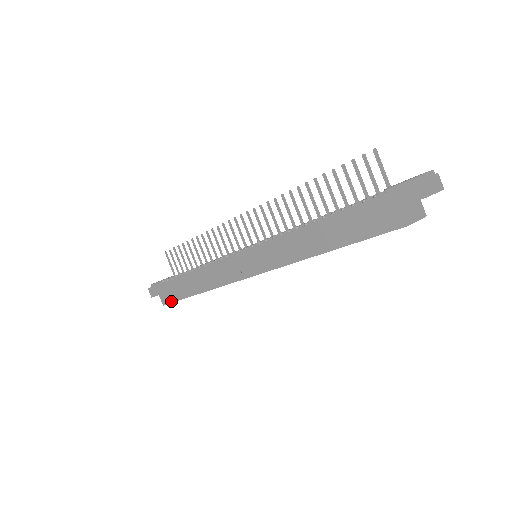
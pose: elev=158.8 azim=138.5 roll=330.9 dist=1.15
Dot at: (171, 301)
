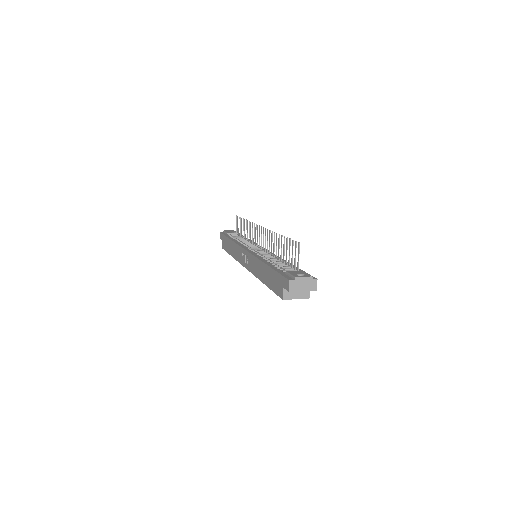
Dot at: (224, 249)
